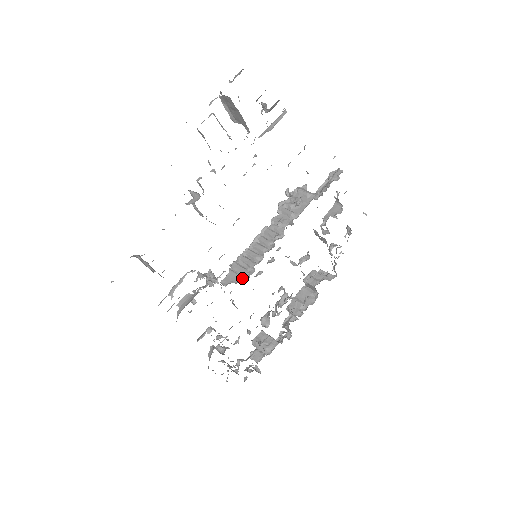
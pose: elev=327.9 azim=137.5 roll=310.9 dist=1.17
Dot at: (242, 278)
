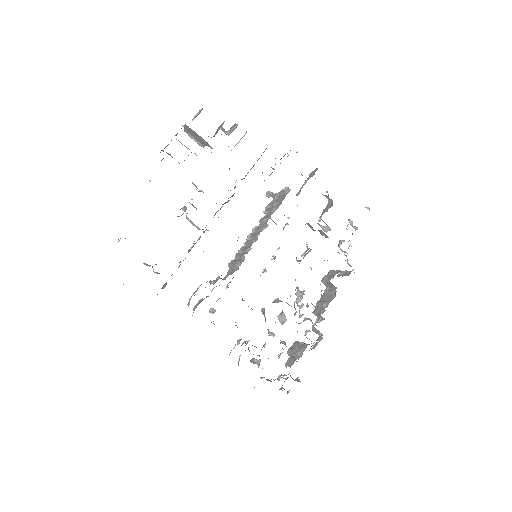
Dot at: (237, 269)
